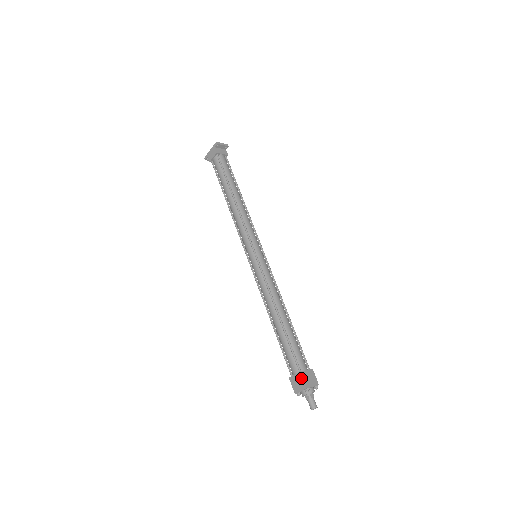
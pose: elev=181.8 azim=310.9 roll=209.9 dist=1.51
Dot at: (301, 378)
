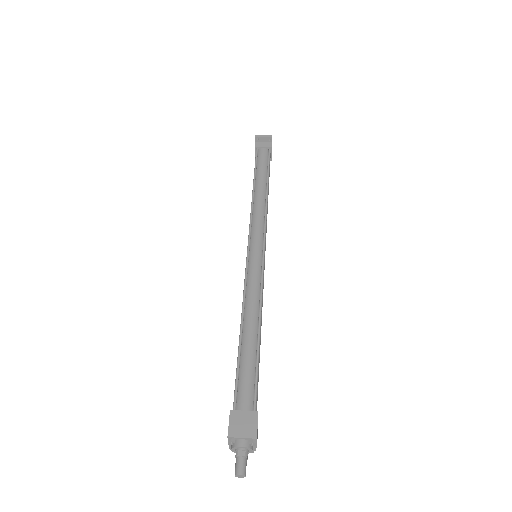
Dot at: (229, 420)
